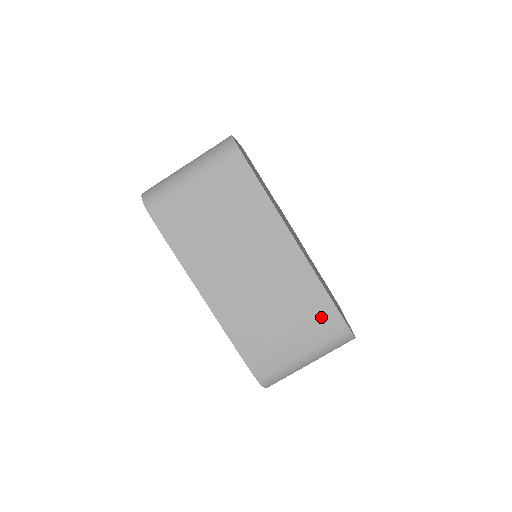
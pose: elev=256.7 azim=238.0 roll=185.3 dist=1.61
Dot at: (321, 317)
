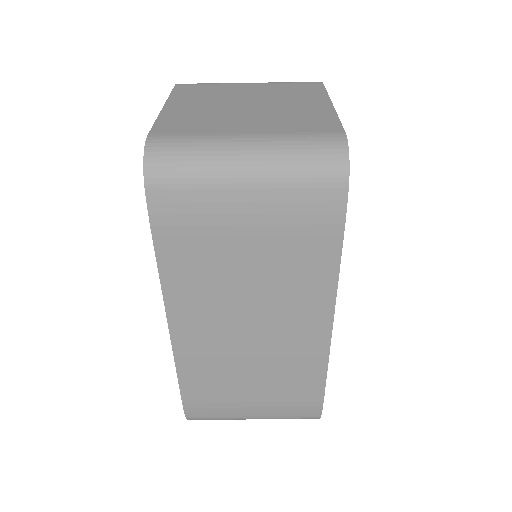
Dot at: (300, 400)
